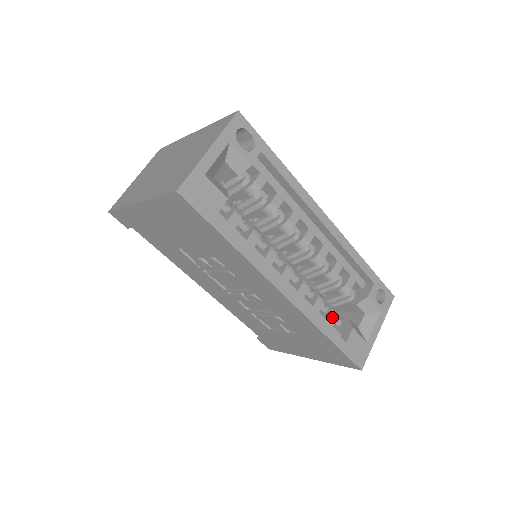
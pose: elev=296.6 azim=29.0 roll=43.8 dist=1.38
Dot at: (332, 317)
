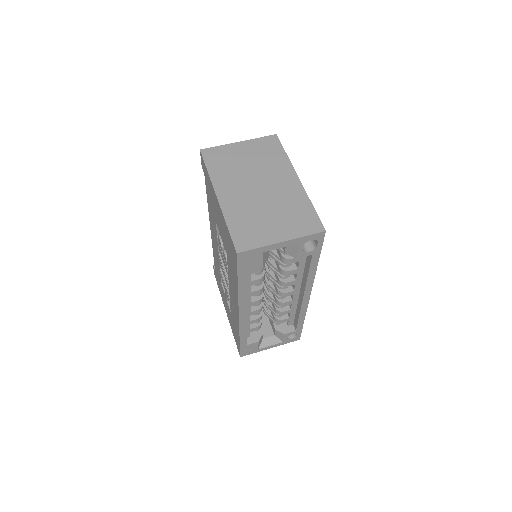
Dot at: (255, 329)
